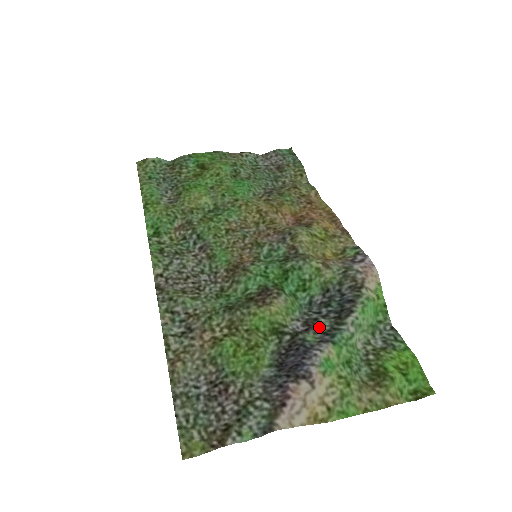
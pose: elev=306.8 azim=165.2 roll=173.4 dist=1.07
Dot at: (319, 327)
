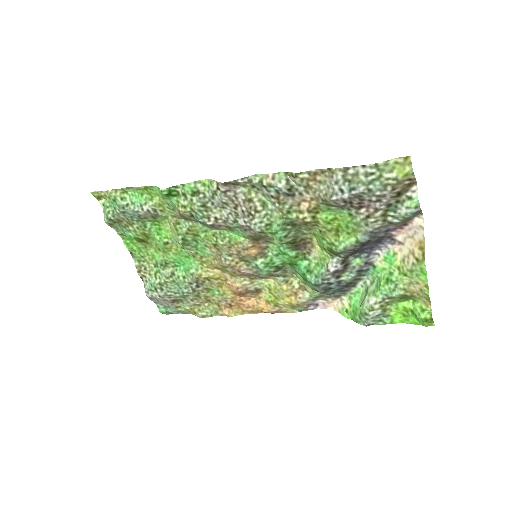
Dot at: (350, 272)
